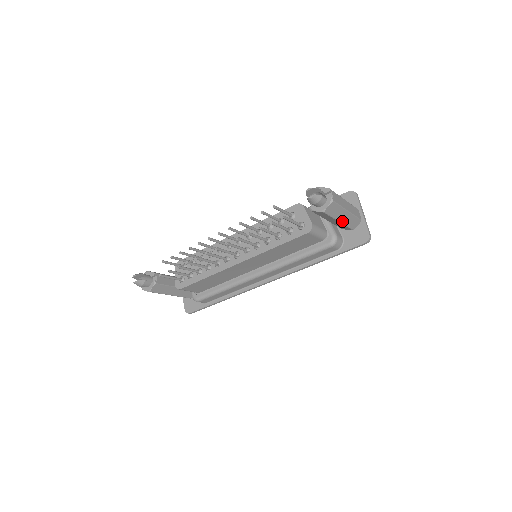
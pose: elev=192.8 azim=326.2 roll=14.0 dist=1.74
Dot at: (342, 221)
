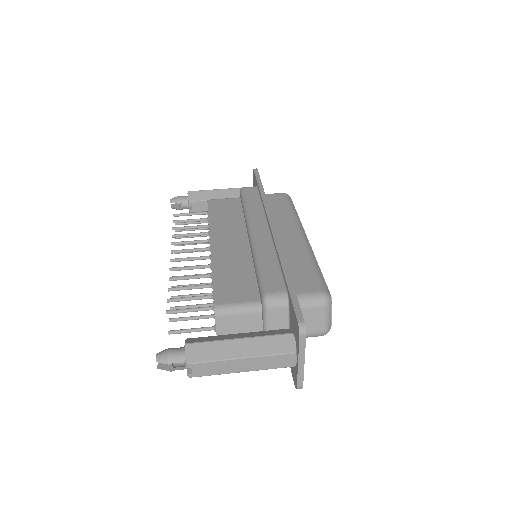
Dot at: occluded
